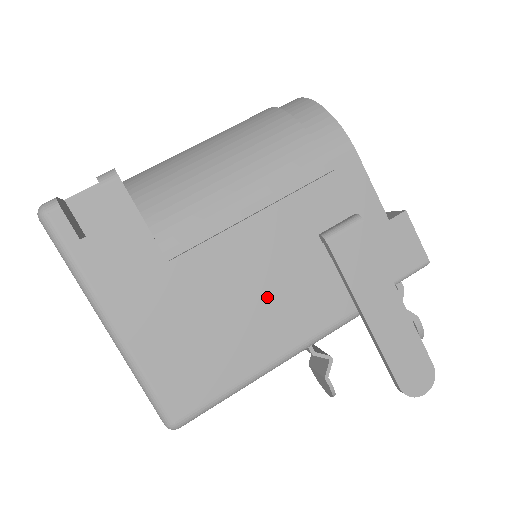
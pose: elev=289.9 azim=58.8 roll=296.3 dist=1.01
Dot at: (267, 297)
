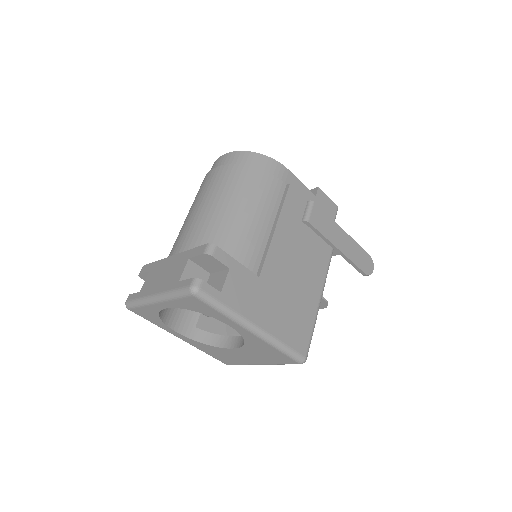
Dot at: (302, 266)
